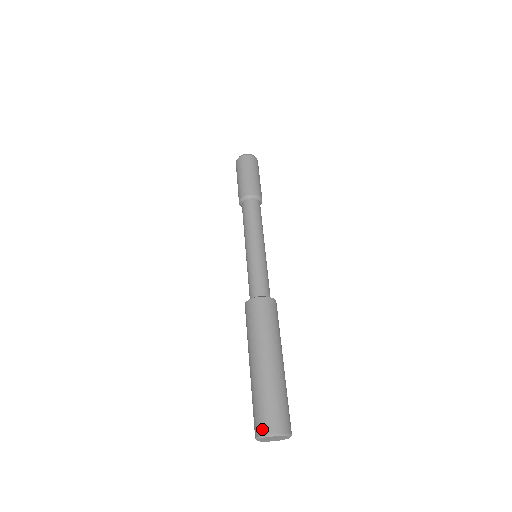
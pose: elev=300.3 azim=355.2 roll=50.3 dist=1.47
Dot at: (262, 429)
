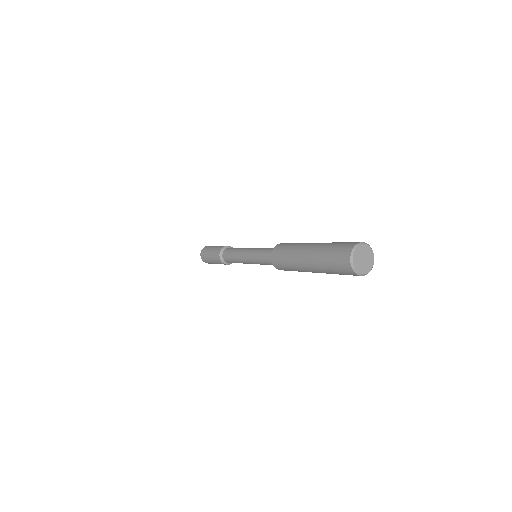
Dot at: (349, 247)
